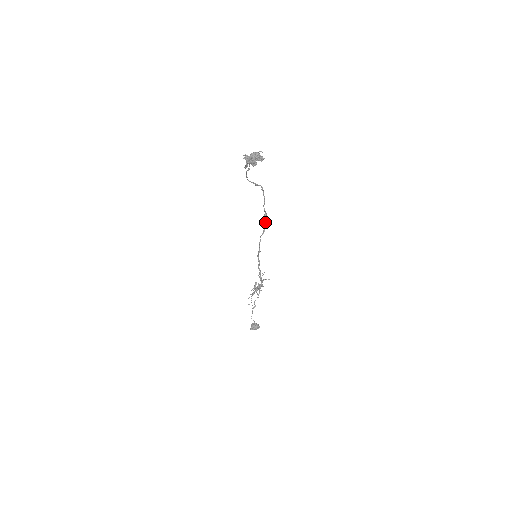
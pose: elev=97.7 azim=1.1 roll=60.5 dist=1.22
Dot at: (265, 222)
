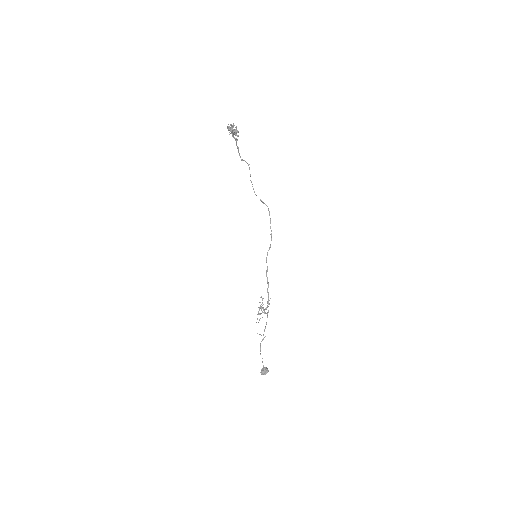
Dot at: (271, 240)
